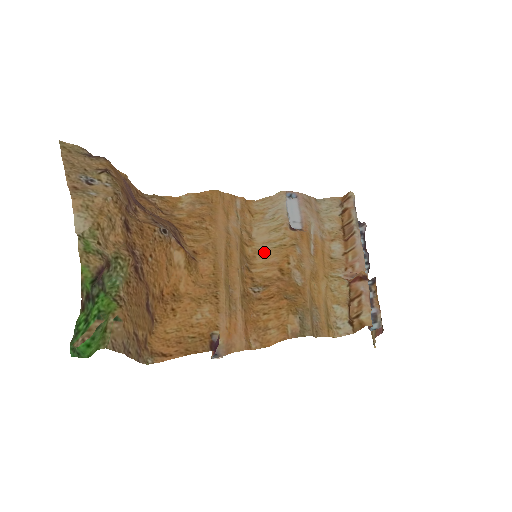
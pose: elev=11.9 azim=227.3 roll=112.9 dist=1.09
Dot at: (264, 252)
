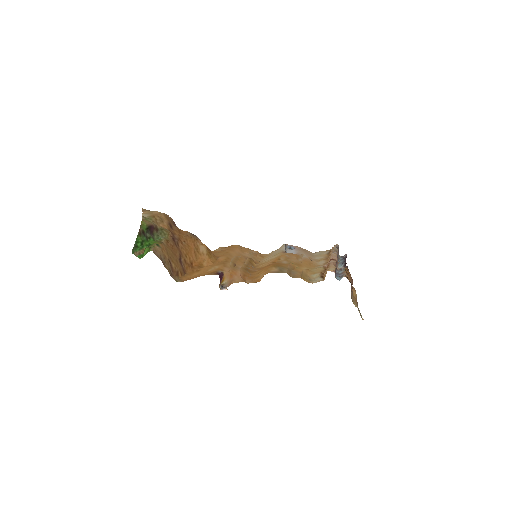
Dot at: (266, 262)
